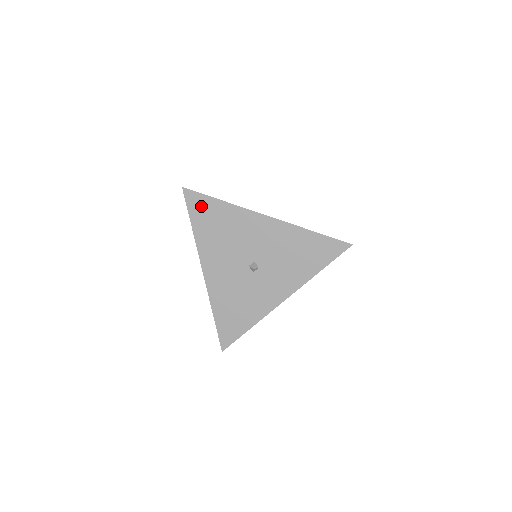
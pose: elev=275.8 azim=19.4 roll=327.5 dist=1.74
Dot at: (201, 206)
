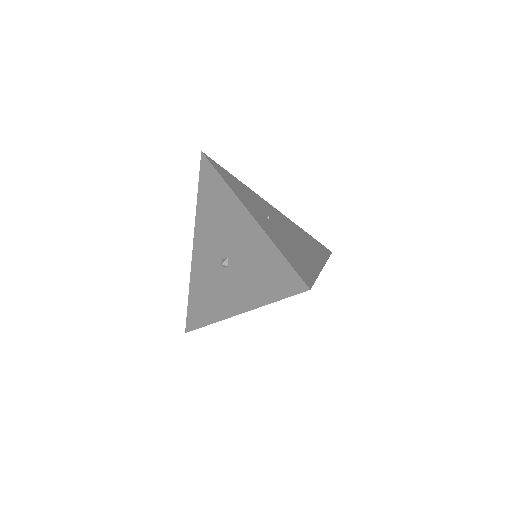
Dot at: (208, 177)
